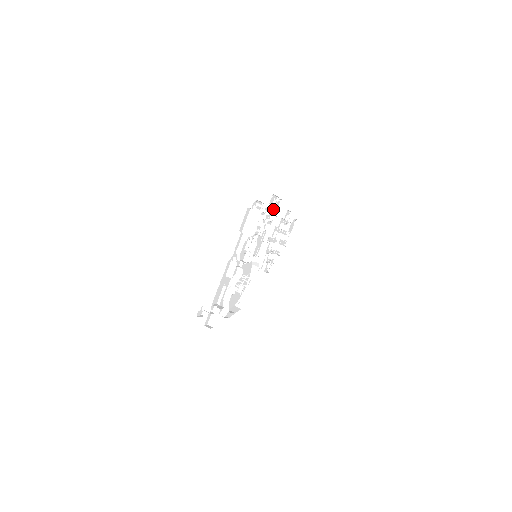
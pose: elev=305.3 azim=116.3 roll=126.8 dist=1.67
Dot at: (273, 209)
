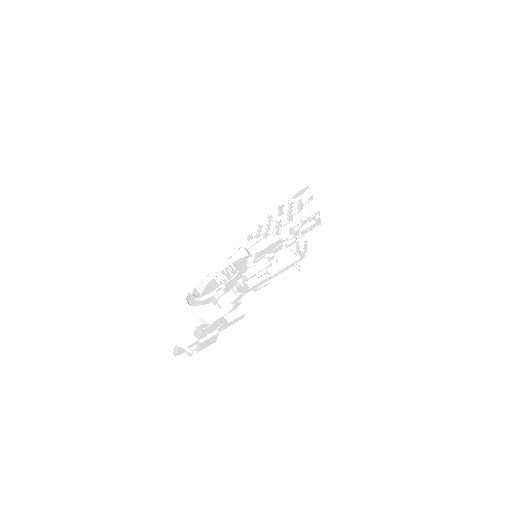
Dot at: (306, 228)
